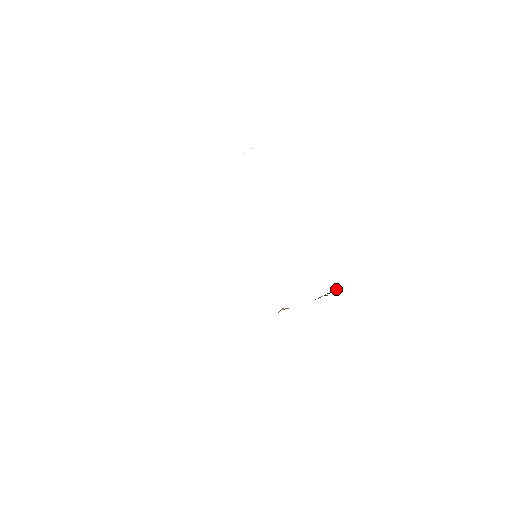
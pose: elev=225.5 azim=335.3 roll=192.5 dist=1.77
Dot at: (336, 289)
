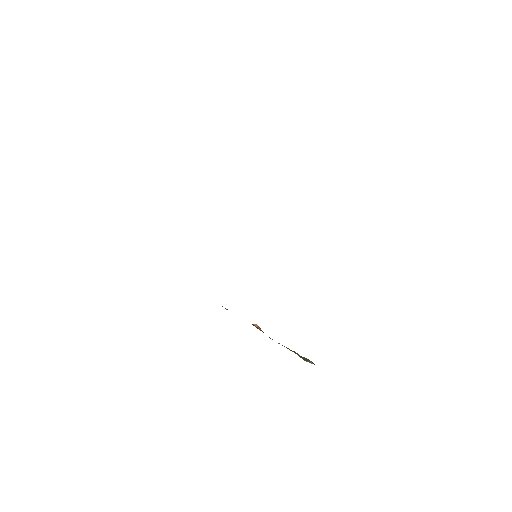
Dot at: occluded
